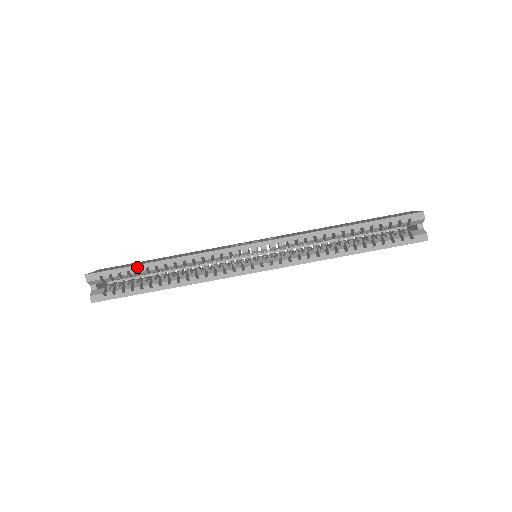
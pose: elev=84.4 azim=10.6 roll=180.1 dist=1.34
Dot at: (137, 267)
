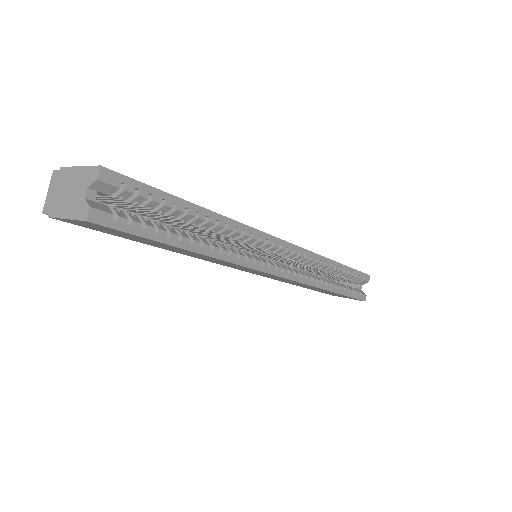
Dot at: (176, 200)
